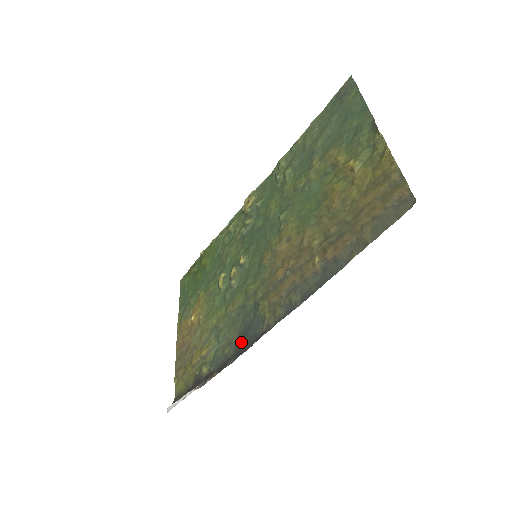
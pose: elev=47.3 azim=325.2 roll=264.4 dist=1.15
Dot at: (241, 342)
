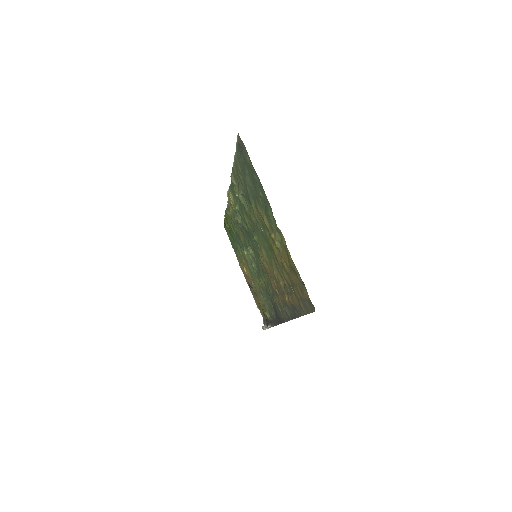
Dot at: (276, 315)
